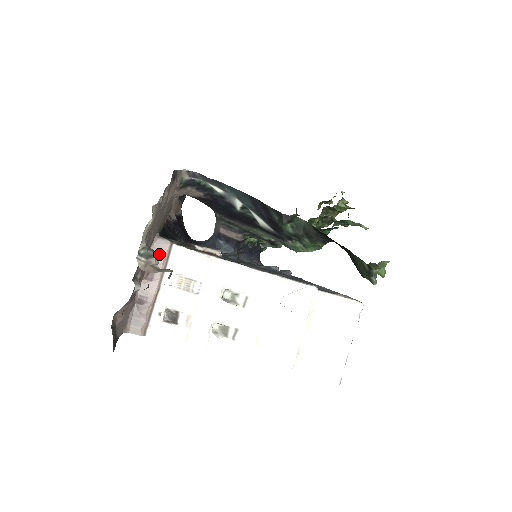
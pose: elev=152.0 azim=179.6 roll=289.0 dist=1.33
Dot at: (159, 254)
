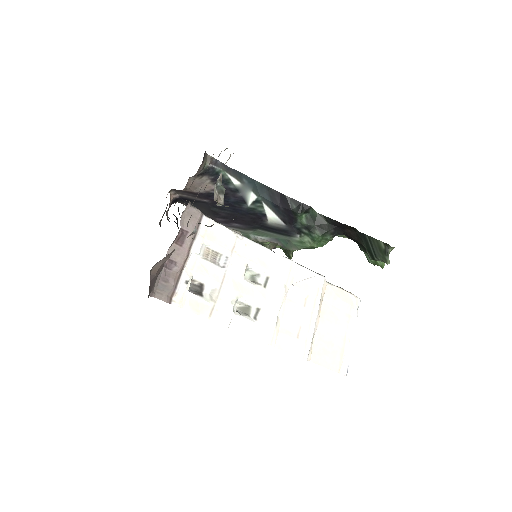
Dot at: (190, 221)
